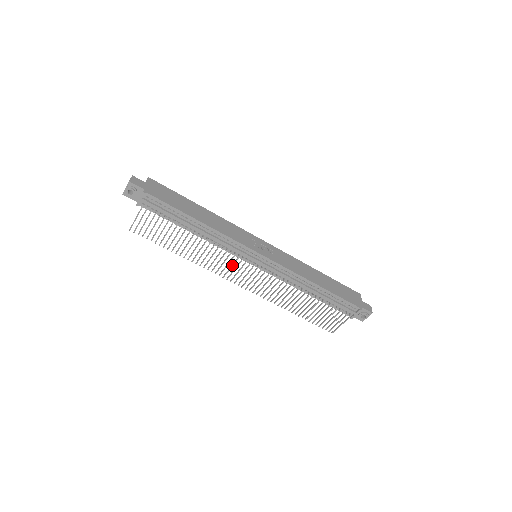
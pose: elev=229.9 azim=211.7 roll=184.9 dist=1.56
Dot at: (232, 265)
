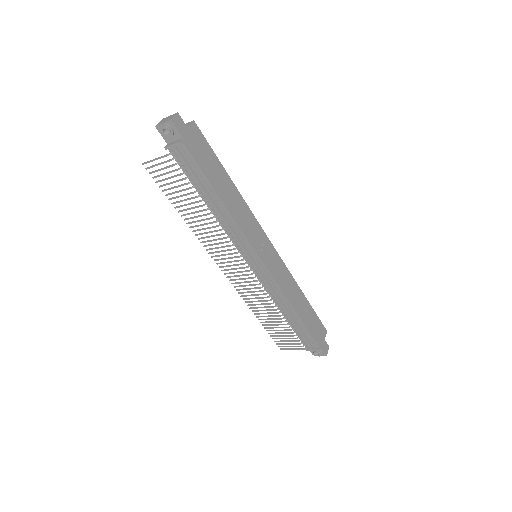
Dot at: (228, 254)
